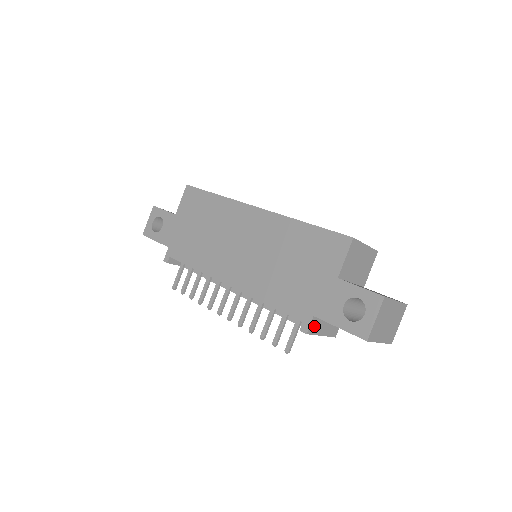
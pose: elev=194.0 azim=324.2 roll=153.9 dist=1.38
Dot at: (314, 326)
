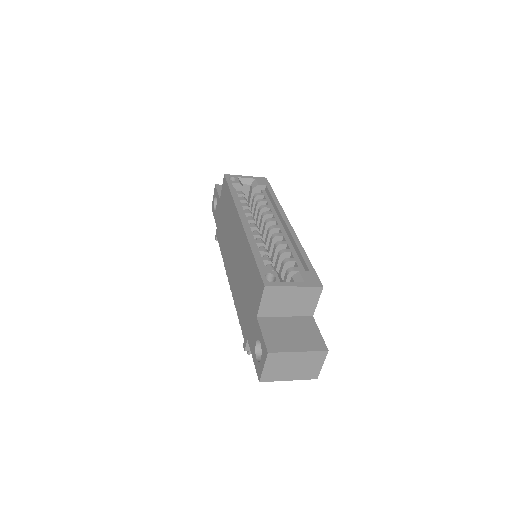
Dot at: occluded
